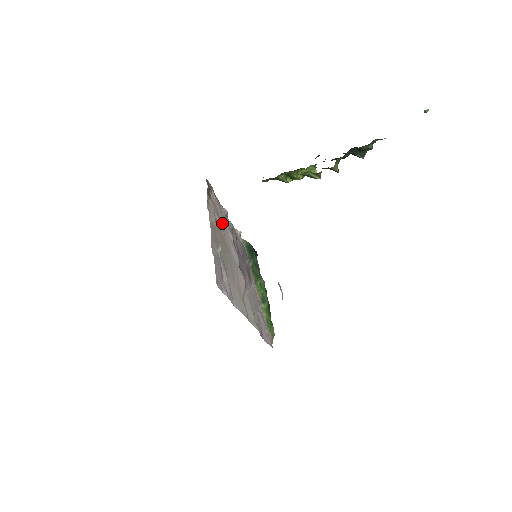
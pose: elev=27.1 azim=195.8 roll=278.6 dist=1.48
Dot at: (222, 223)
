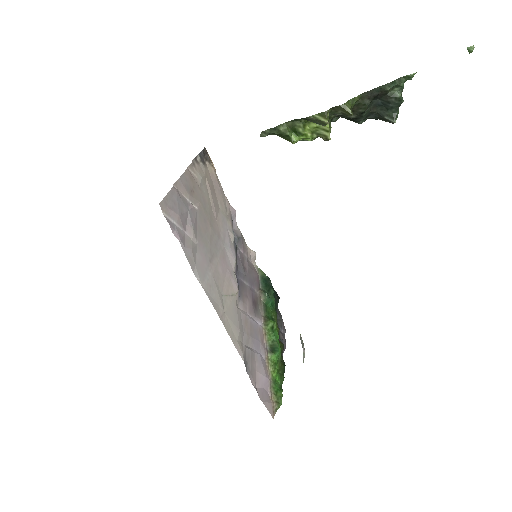
Dot at: (219, 208)
